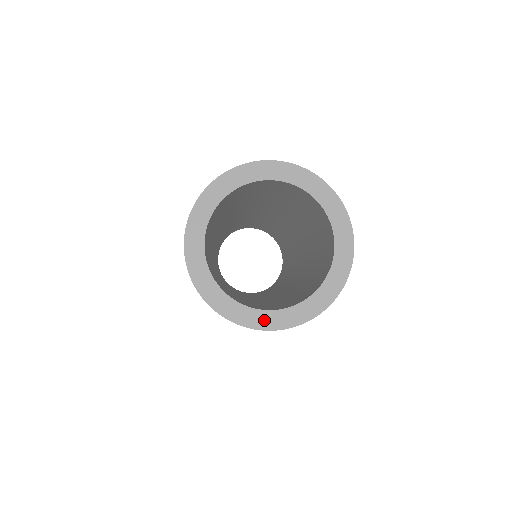
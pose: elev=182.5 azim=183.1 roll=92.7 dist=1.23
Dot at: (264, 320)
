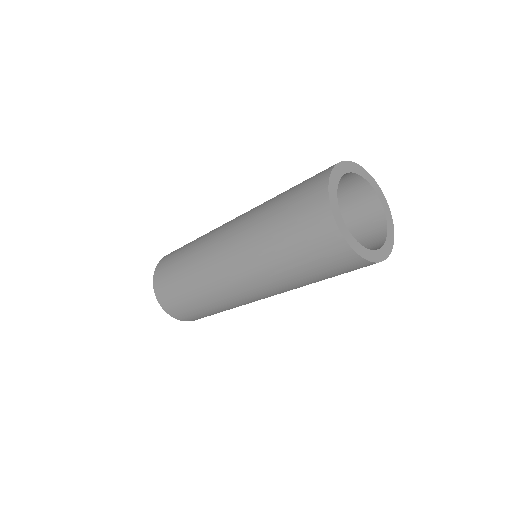
Dot at: (365, 253)
